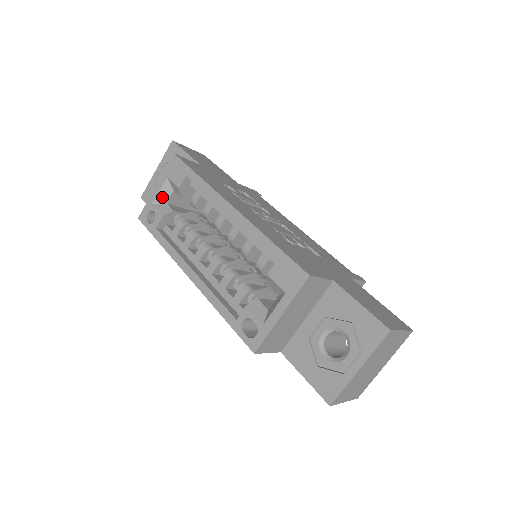
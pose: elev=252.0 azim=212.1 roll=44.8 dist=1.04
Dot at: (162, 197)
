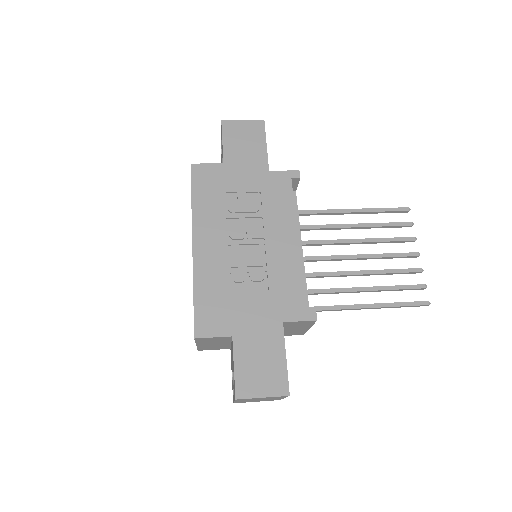
Dot at: occluded
